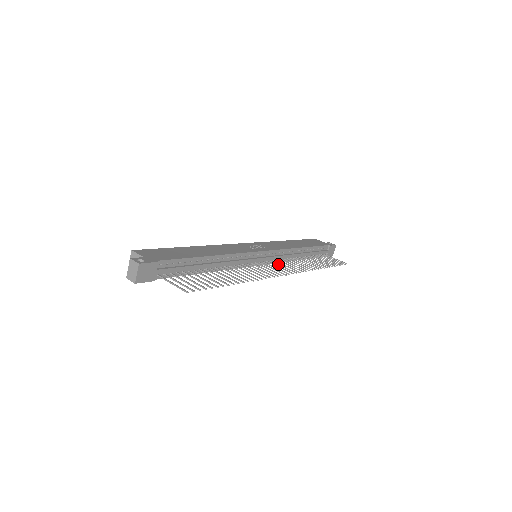
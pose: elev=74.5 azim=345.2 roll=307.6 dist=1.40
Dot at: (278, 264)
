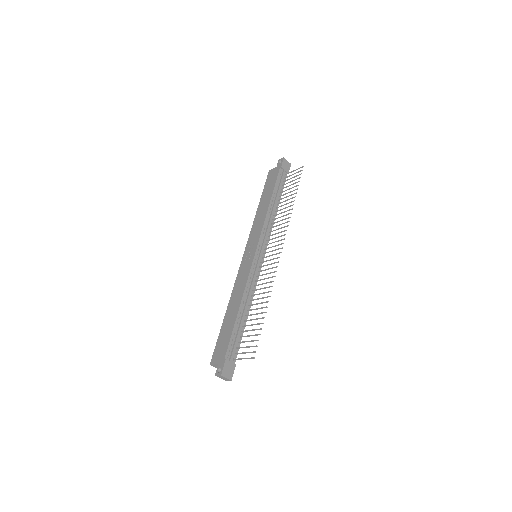
Dot at: occluded
